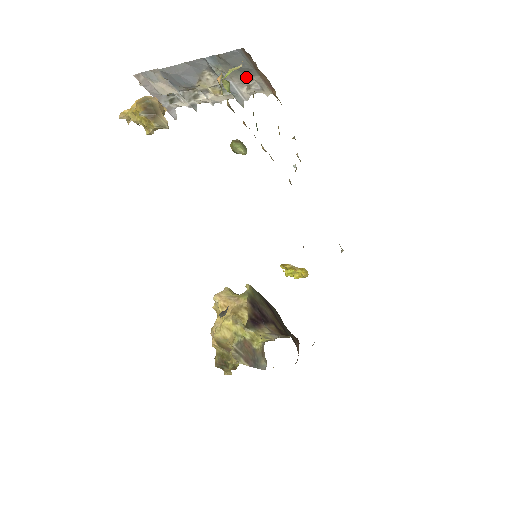
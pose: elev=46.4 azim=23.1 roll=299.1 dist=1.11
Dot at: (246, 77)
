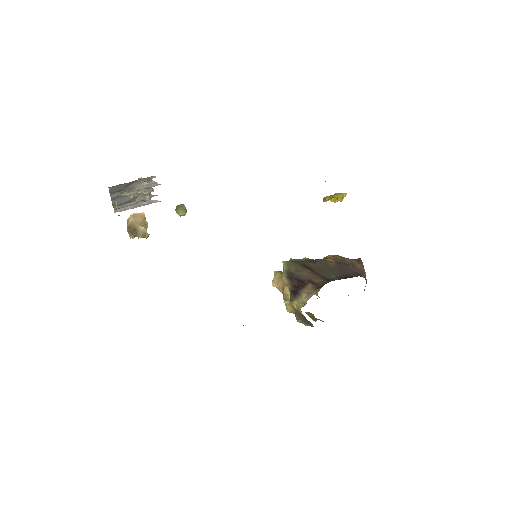
Dot at: (135, 183)
